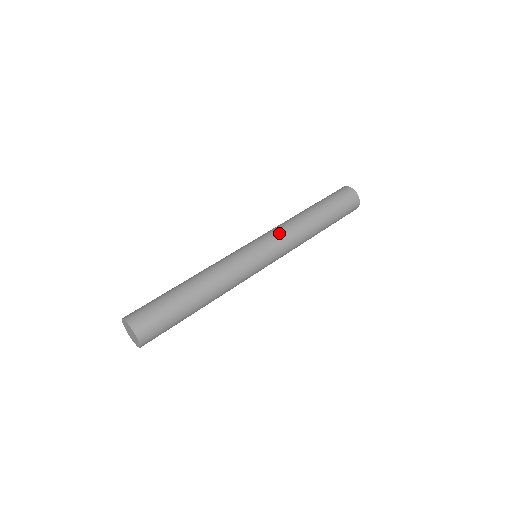
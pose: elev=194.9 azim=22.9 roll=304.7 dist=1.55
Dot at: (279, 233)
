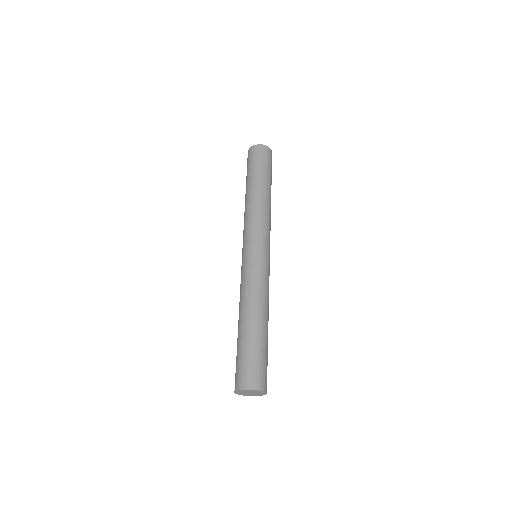
Dot at: (261, 226)
